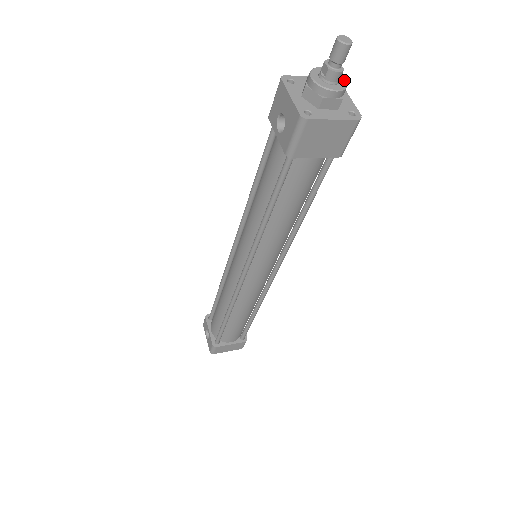
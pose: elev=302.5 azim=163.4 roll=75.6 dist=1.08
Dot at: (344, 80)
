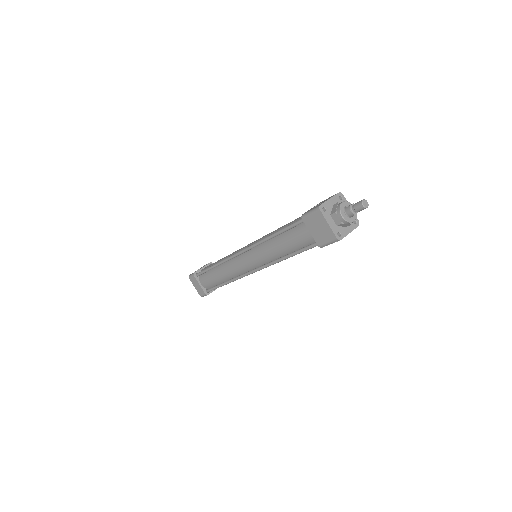
Dot at: (353, 220)
